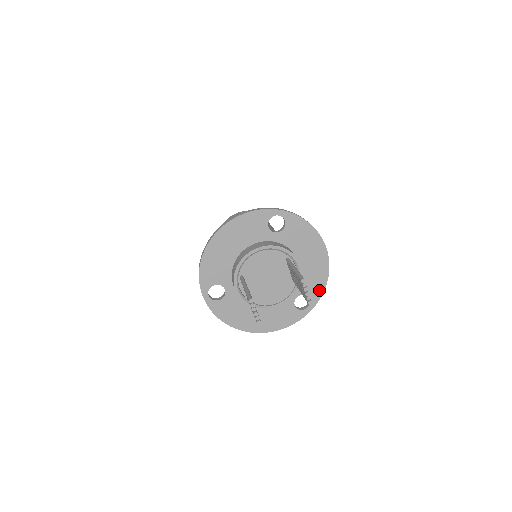
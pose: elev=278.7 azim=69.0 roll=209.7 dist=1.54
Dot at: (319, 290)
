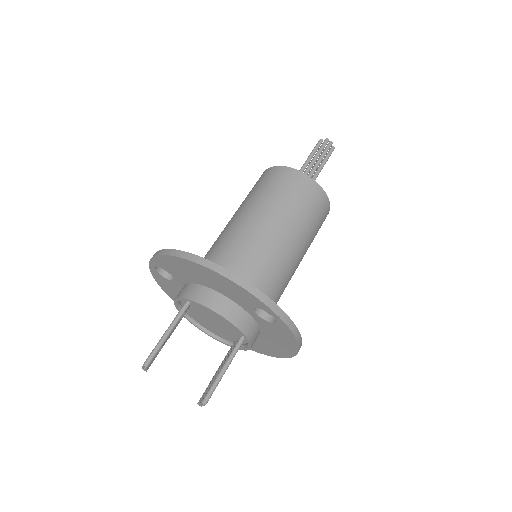
Dot at: (259, 351)
